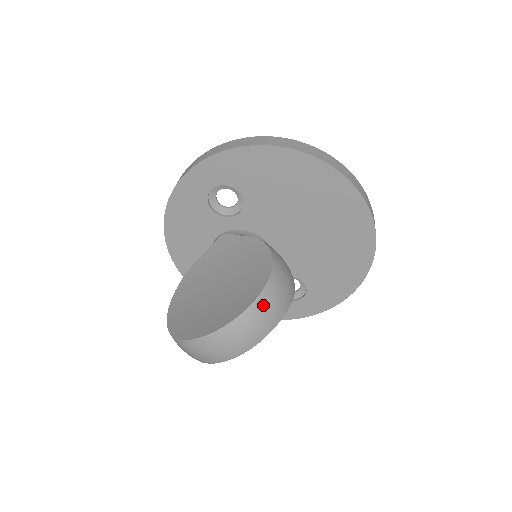
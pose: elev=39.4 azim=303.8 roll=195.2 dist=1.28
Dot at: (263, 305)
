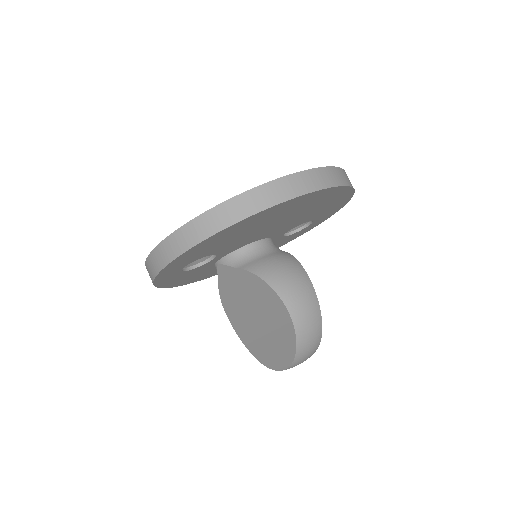
Dot at: (304, 338)
